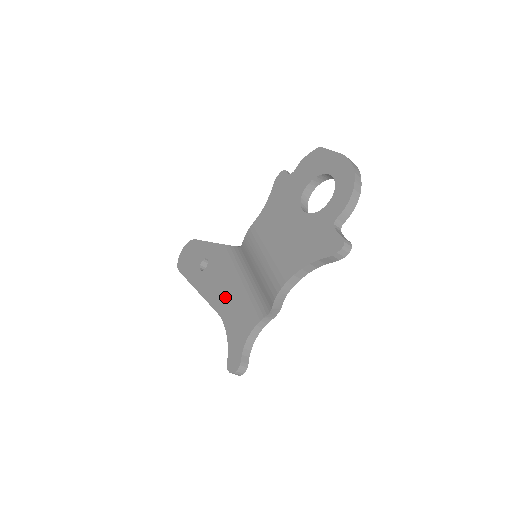
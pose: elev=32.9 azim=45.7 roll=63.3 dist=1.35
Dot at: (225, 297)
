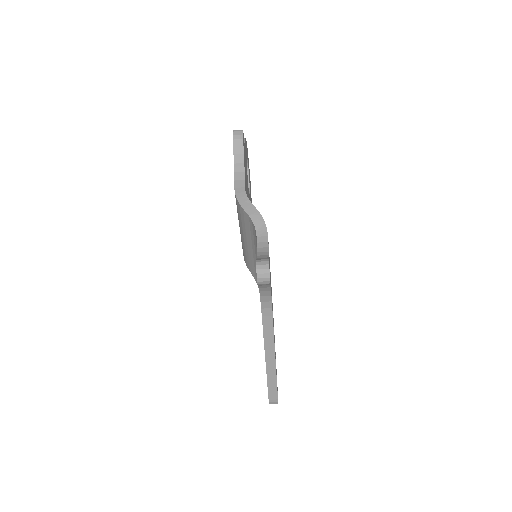
Dot at: occluded
